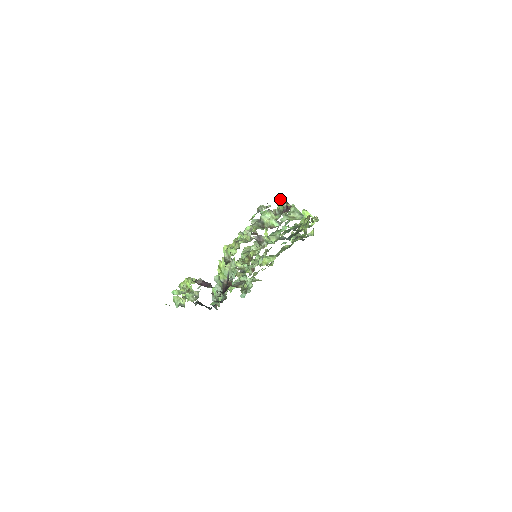
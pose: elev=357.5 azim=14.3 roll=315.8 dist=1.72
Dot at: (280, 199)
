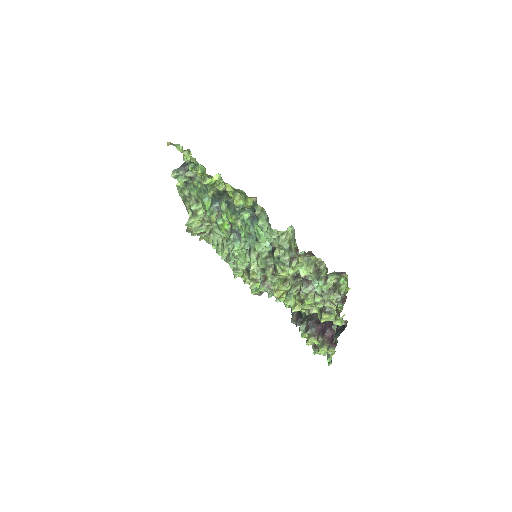
Dot at: occluded
